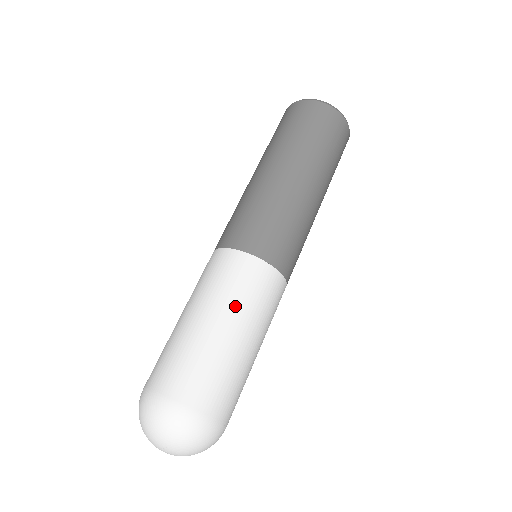
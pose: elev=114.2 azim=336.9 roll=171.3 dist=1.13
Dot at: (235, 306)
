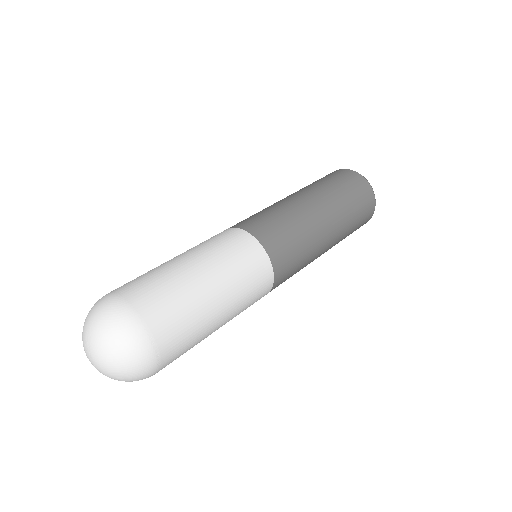
Dot at: (203, 249)
